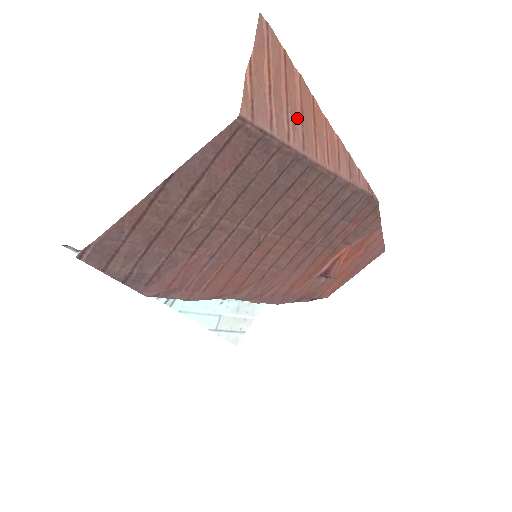
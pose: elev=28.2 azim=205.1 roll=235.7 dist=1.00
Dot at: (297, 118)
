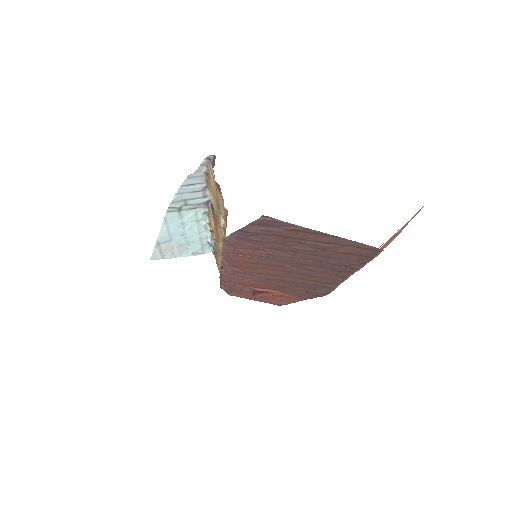
Dot at: occluded
